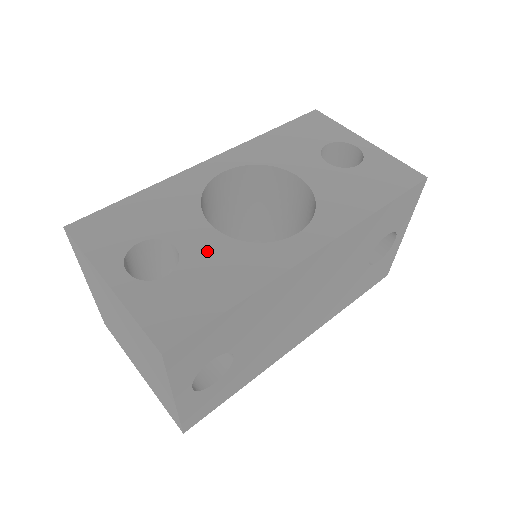
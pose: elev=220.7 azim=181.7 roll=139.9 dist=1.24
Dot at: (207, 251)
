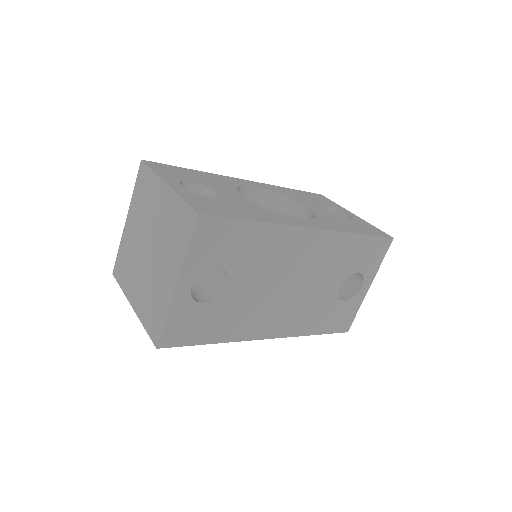
Dot at: (238, 200)
